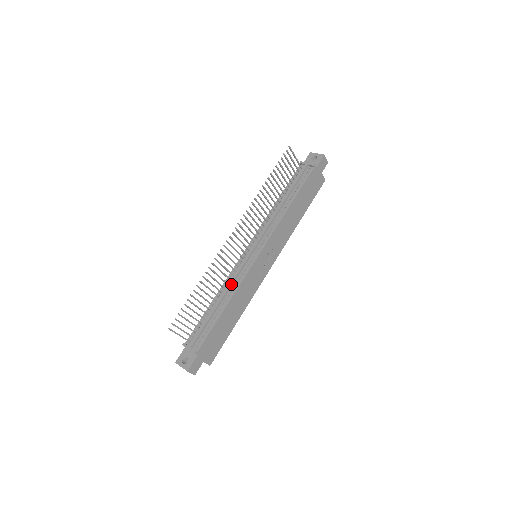
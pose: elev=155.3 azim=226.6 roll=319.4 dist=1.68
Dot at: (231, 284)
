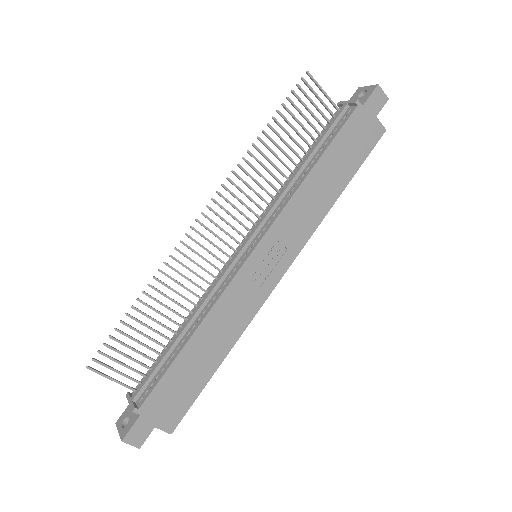
Dot at: (205, 300)
